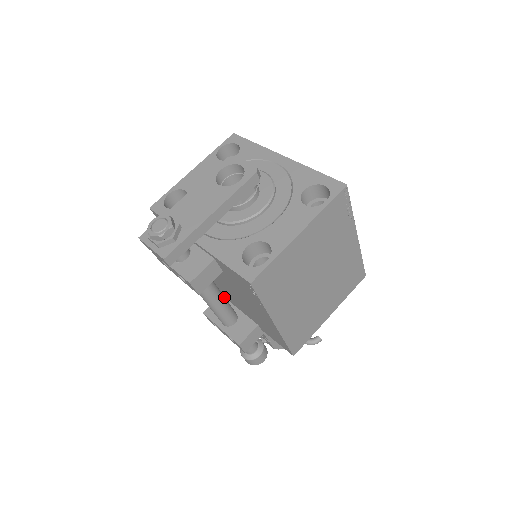
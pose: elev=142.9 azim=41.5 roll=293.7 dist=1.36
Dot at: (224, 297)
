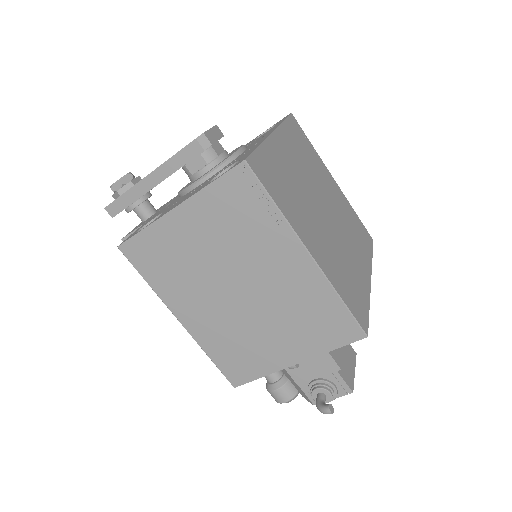
Dot at: occluded
